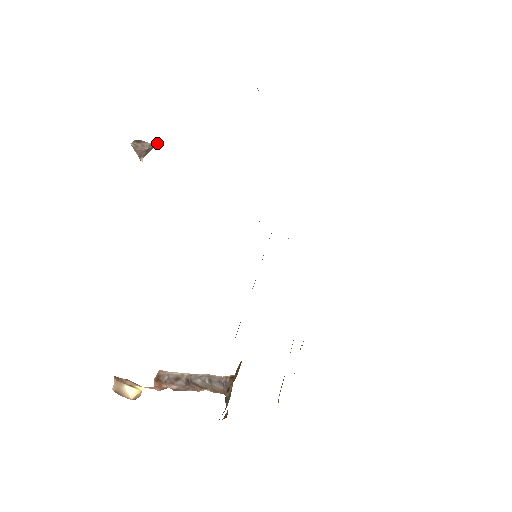
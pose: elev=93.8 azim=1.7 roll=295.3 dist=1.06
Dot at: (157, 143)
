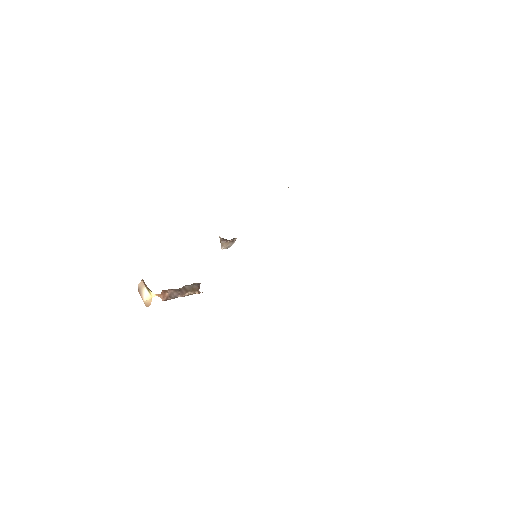
Dot at: (234, 239)
